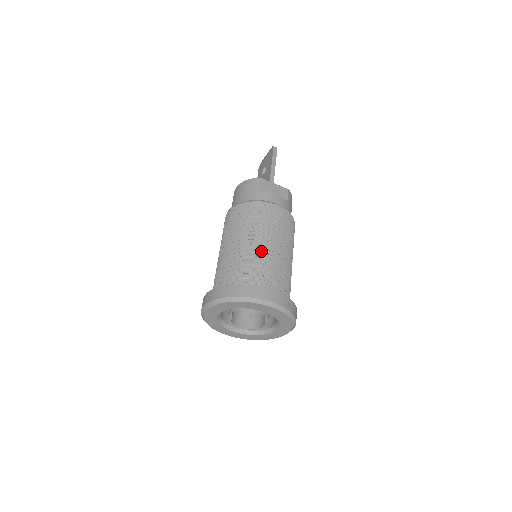
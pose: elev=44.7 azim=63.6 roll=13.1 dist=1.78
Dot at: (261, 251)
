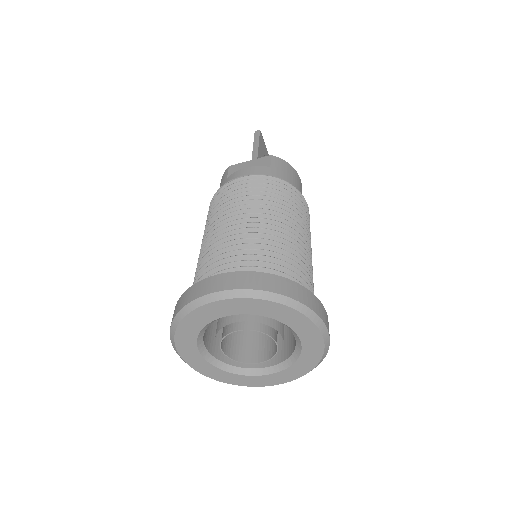
Dot at: (222, 238)
